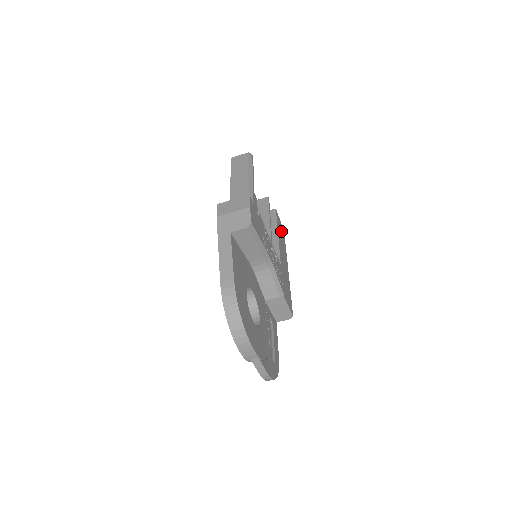
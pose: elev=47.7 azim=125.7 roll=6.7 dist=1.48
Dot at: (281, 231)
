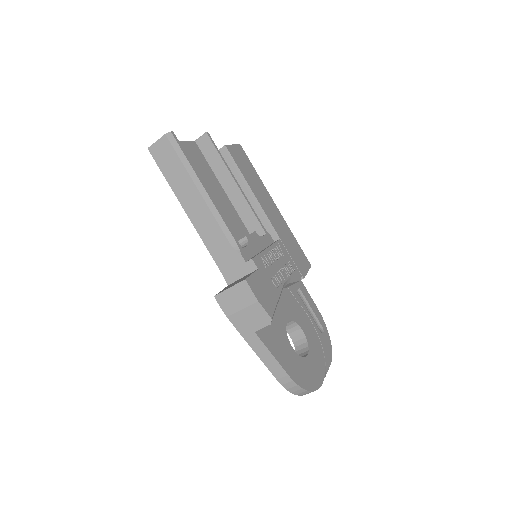
Dot at: (244, 163)
